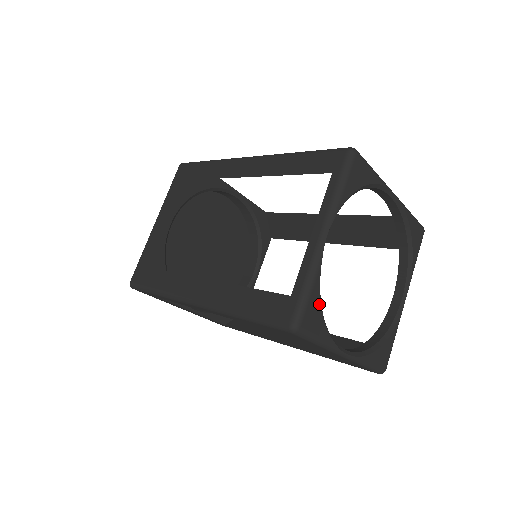
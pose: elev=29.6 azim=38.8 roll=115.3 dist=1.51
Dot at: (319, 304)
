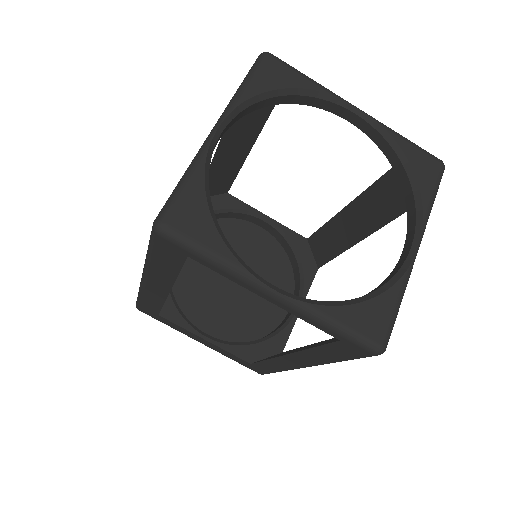
Dot at: (204, 204)
